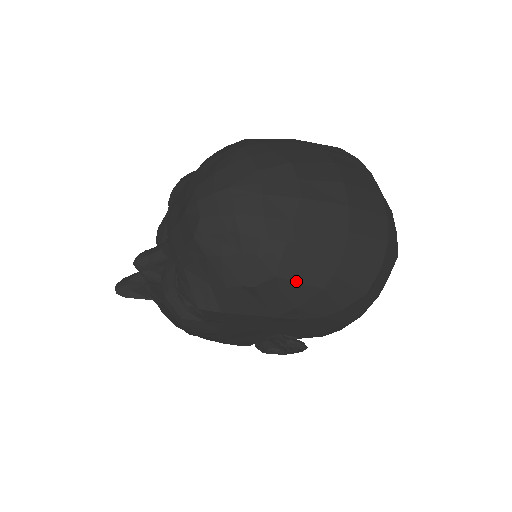
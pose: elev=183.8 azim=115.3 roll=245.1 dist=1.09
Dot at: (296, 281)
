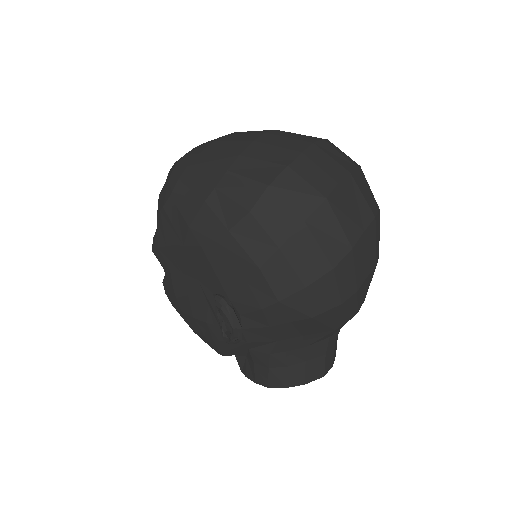
Dot at: (186, 195)
